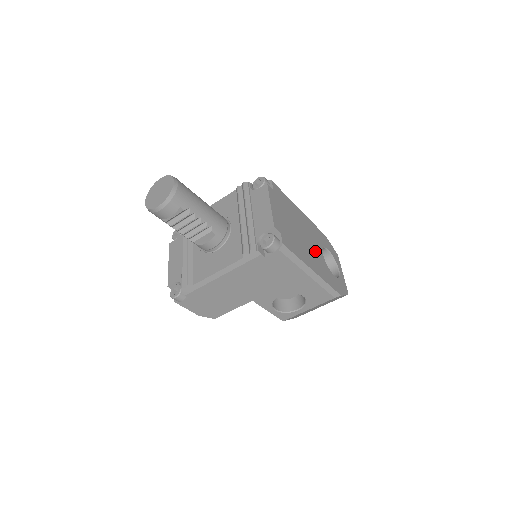
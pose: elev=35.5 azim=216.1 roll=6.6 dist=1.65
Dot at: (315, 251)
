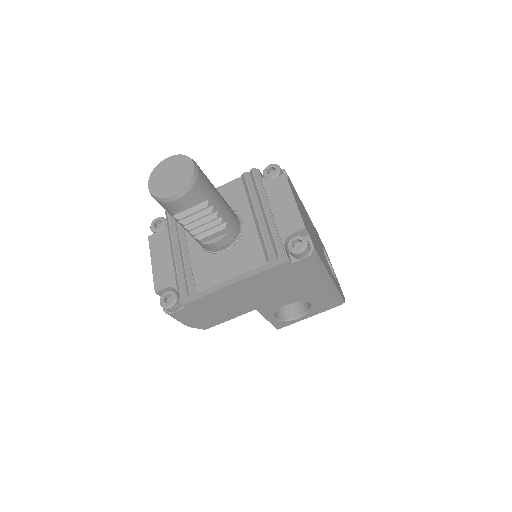
Dot at: occluded
